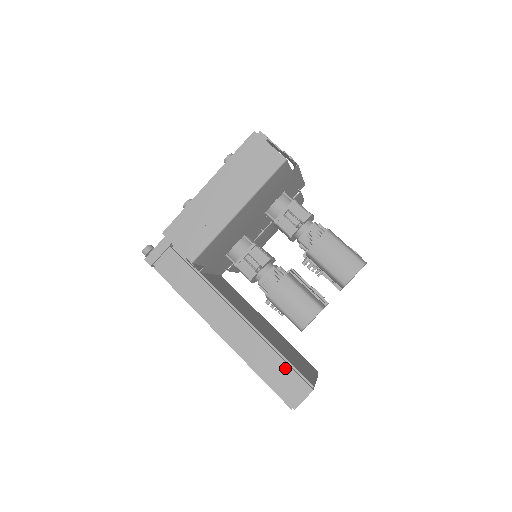
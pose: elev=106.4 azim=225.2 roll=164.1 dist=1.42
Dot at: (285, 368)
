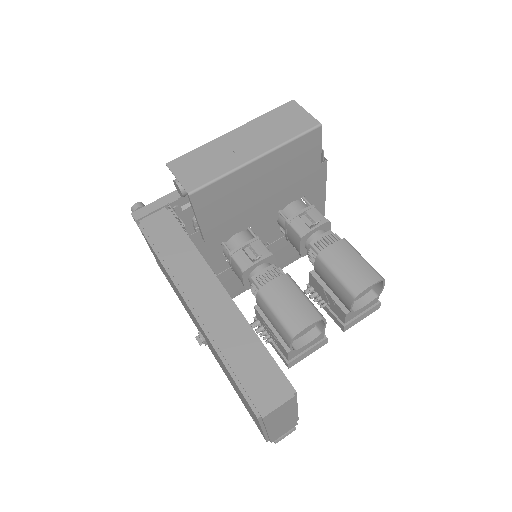
Dot at: (263, 360)
